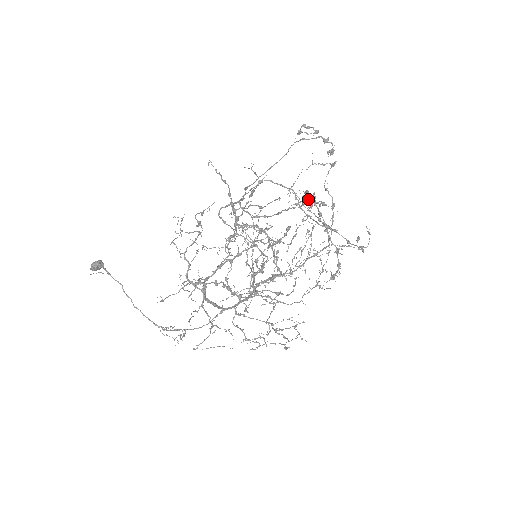
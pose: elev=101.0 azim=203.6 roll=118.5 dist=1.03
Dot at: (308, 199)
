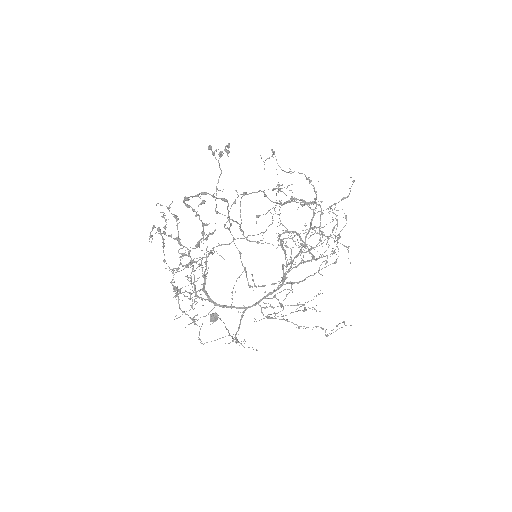
Dot at: occluded
